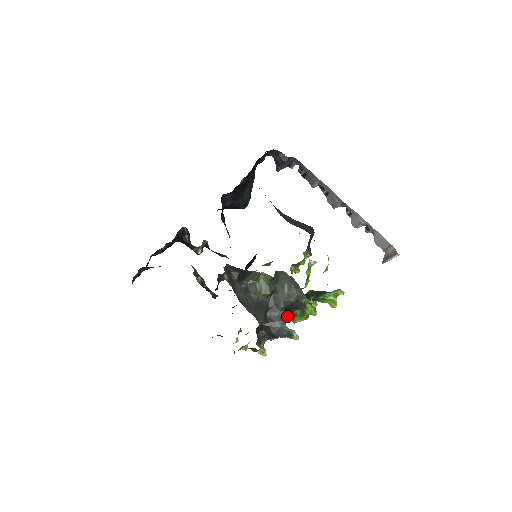
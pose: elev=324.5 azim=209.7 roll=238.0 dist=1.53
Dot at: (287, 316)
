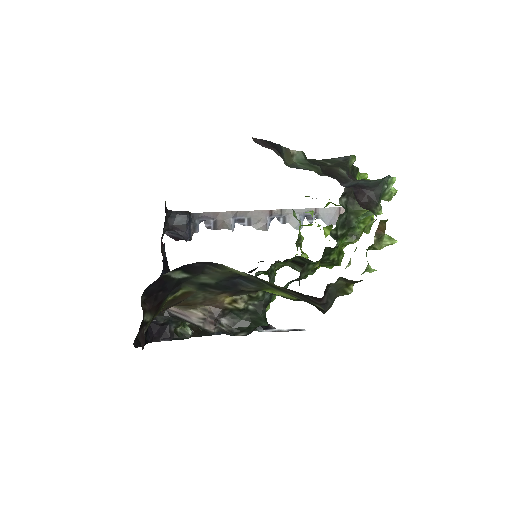
Dot at: (356, 223)
